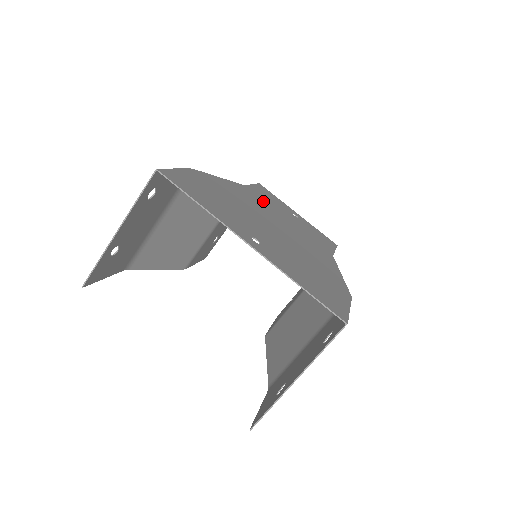
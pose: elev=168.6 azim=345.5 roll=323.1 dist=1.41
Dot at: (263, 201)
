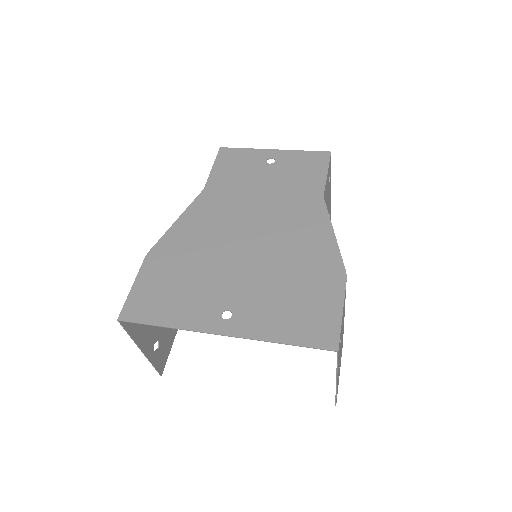
Dot at: (228, 194)
